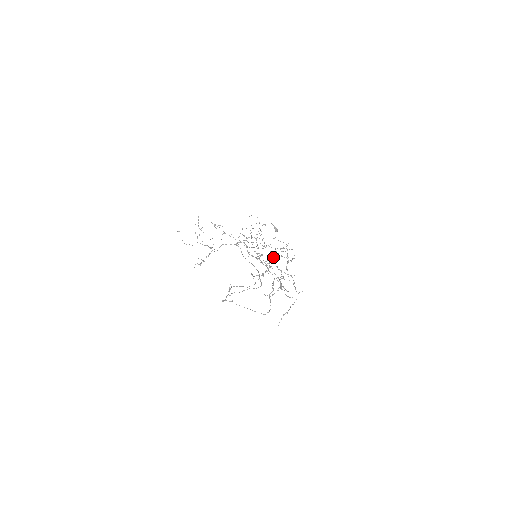
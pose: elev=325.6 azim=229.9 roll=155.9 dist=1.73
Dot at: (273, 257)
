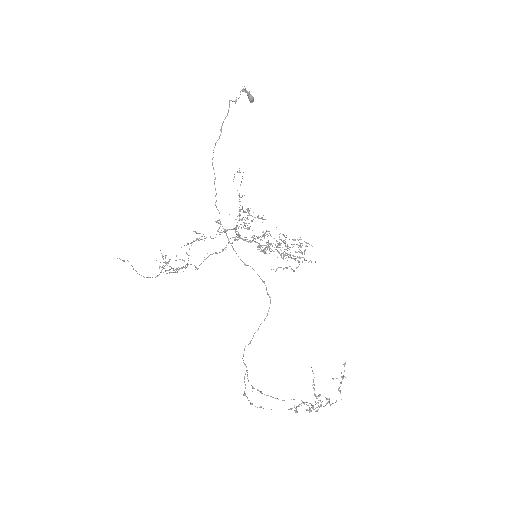
Dot at: occluded
